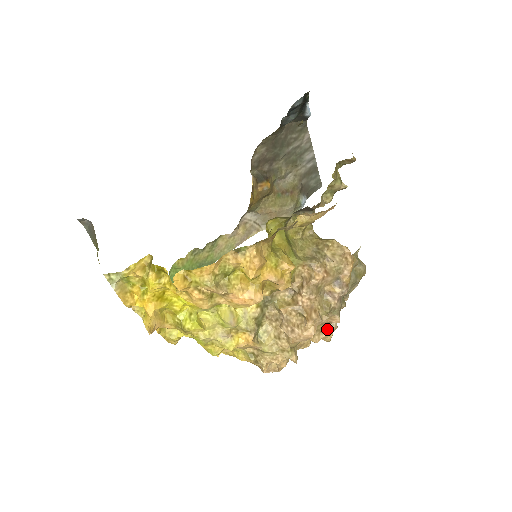
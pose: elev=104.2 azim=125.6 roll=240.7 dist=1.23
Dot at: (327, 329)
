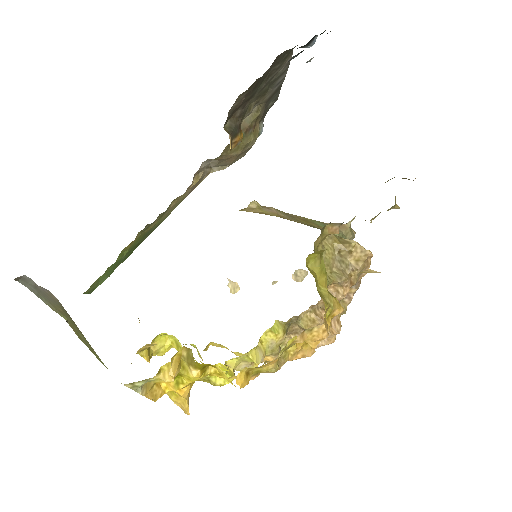
Dot at: occluded
